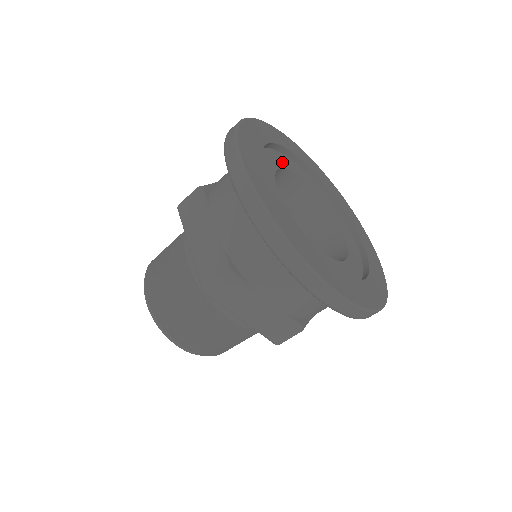
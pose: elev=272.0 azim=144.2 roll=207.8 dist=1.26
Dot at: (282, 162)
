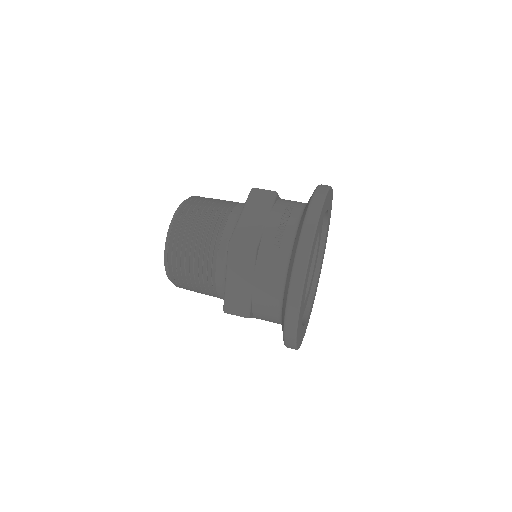
Dot at: occluded
